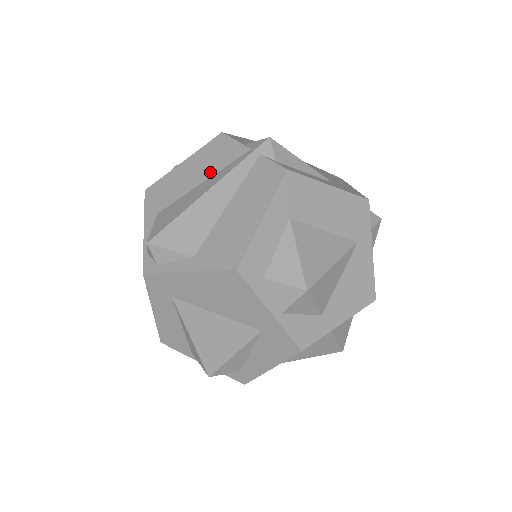
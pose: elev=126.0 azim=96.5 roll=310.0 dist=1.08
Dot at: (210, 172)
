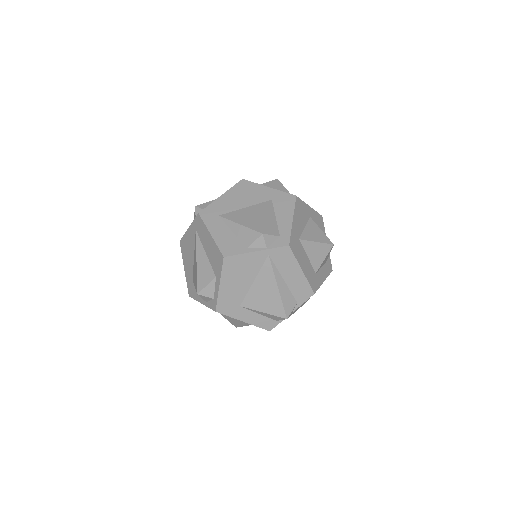
Dot at: occluded
